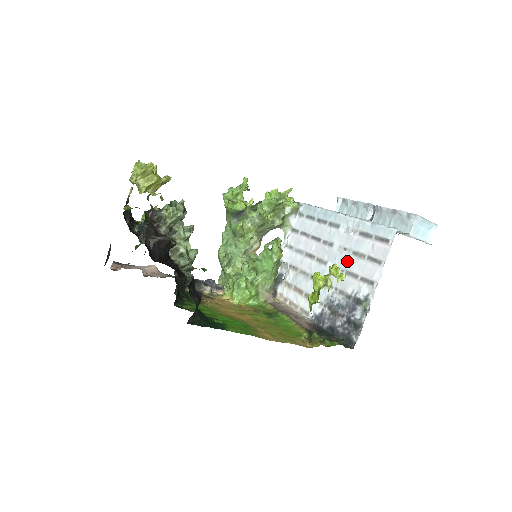
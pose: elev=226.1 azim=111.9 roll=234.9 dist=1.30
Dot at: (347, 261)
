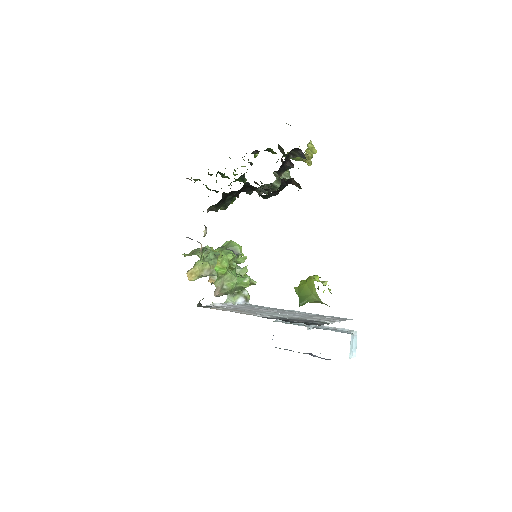
Dot at: (303, 316)
